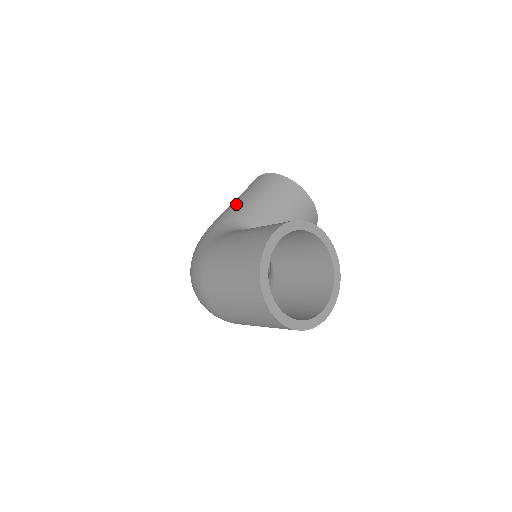
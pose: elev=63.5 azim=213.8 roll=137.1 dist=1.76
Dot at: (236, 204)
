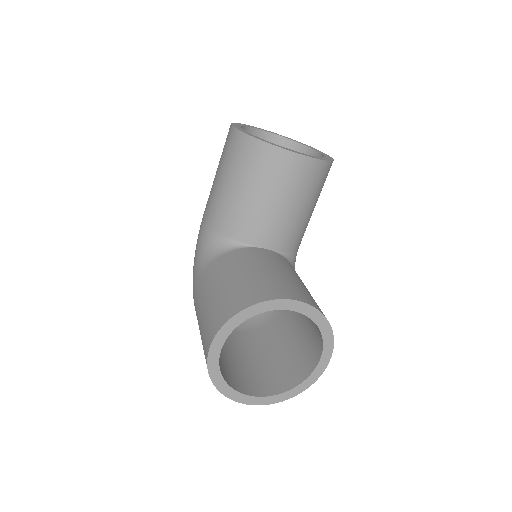
Dot at: (212, 195)
